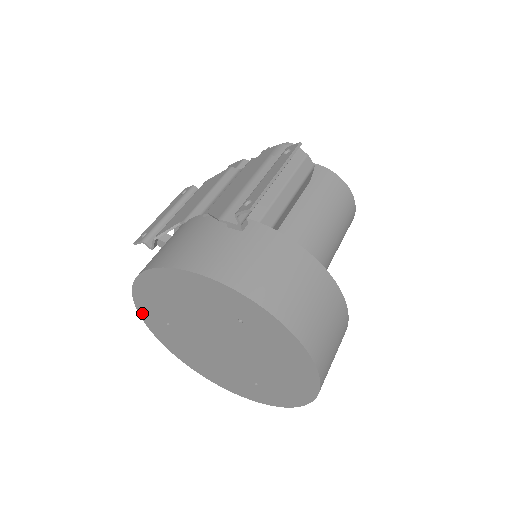
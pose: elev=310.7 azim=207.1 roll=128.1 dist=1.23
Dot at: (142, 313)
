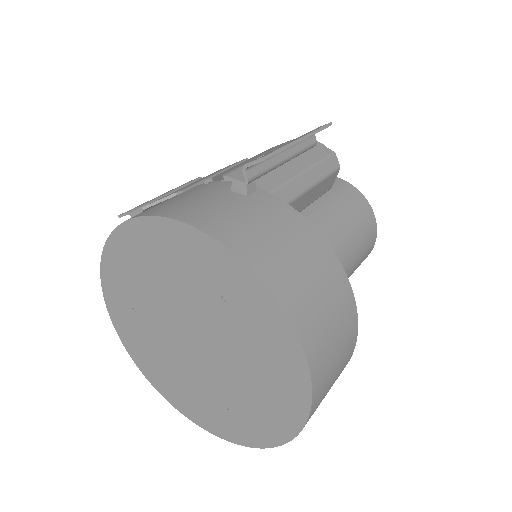
Dot at: (107, 294)
